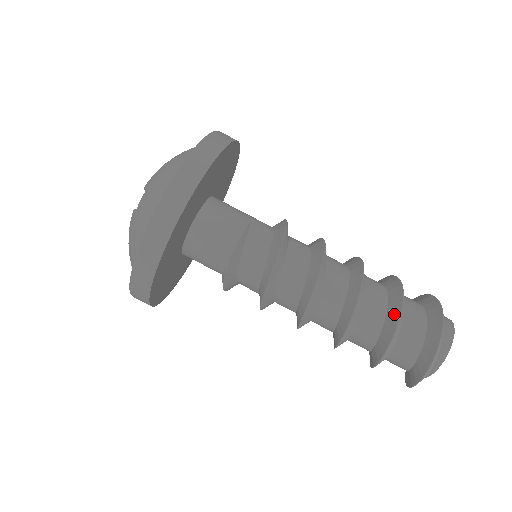
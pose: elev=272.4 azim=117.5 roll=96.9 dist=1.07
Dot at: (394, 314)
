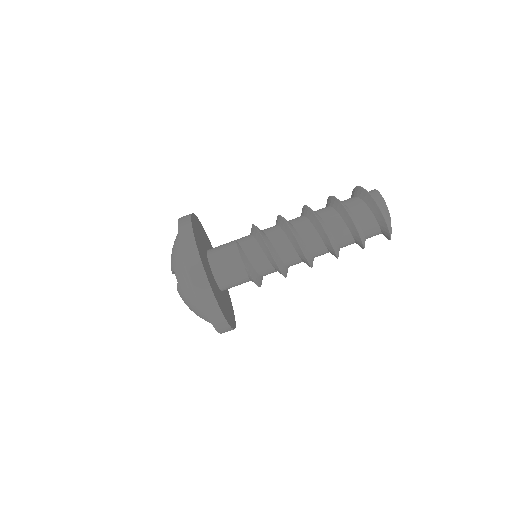
Dot at: (341, 209)
